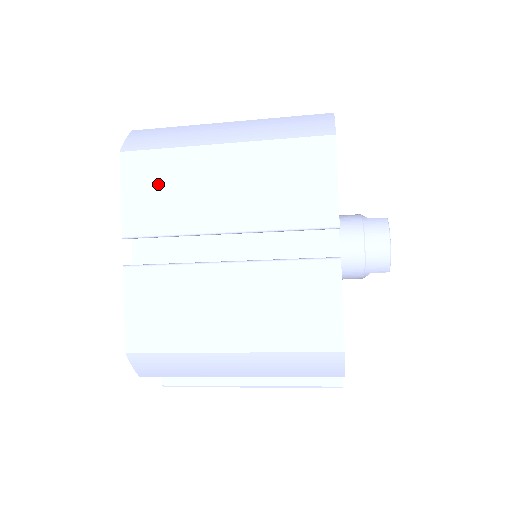
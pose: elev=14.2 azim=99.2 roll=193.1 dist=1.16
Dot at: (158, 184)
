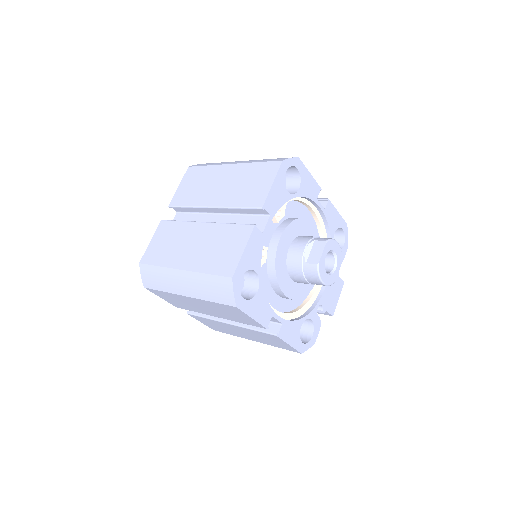
Dot at: (172, 299)
